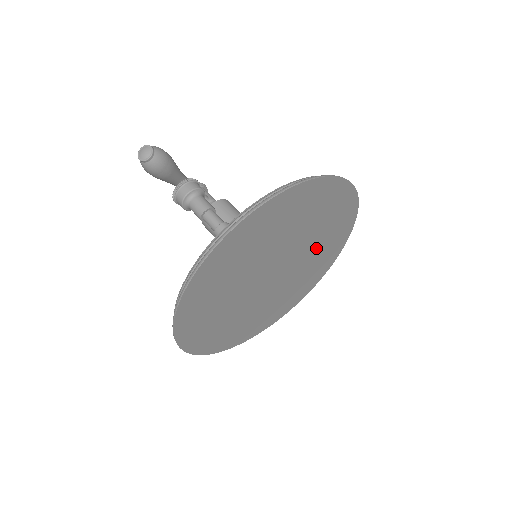
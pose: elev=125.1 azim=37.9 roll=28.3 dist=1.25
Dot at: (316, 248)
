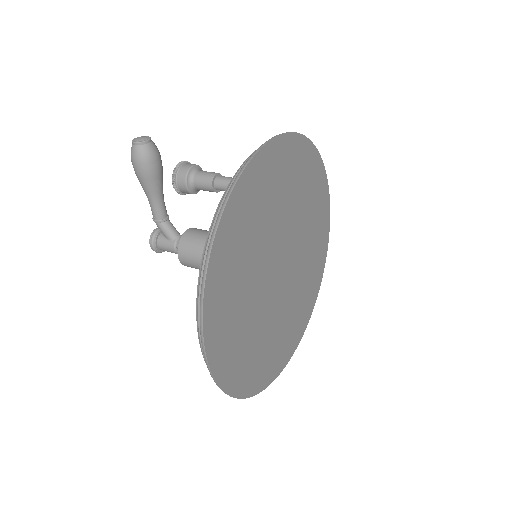
Dot at: (305, 269)
